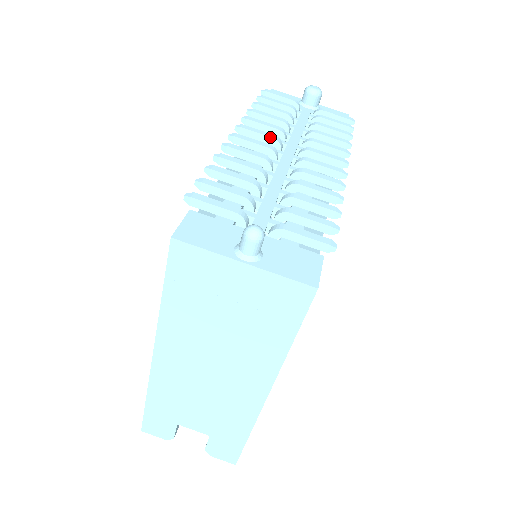
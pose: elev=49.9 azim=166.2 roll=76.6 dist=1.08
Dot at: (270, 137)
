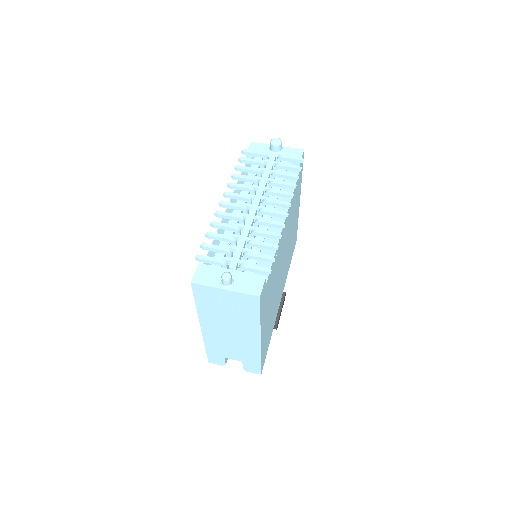
Dot at: (243, 197)
